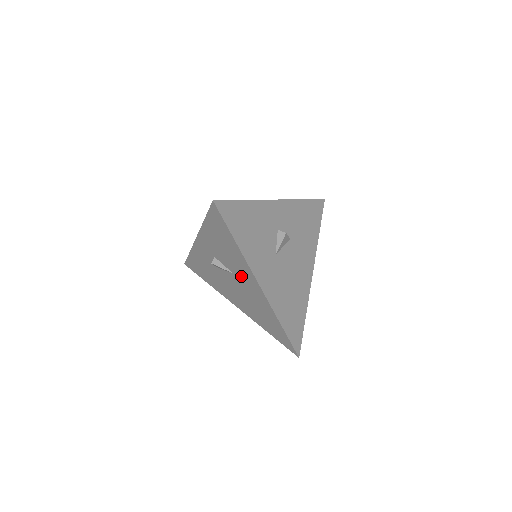
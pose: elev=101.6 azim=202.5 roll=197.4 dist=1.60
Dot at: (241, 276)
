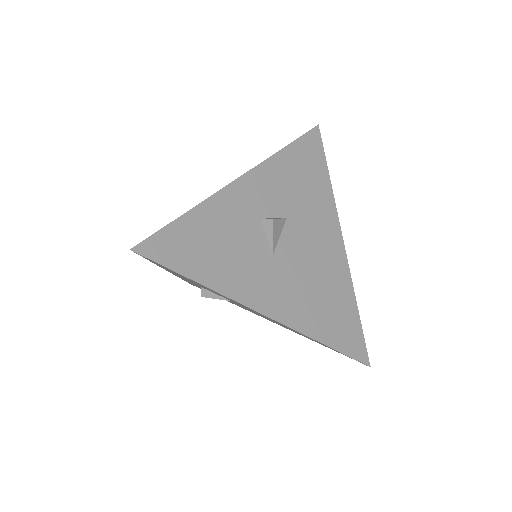
Dot at: occluded
